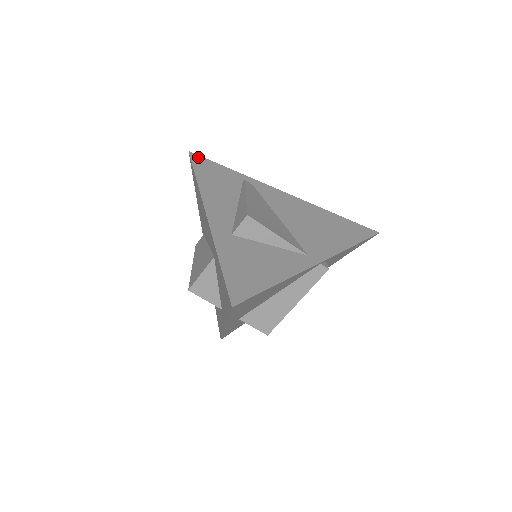
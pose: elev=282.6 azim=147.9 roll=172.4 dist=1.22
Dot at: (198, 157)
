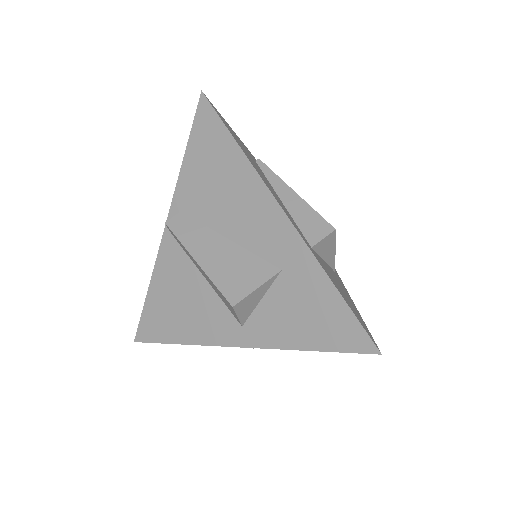
Dot at: (213, 106)
